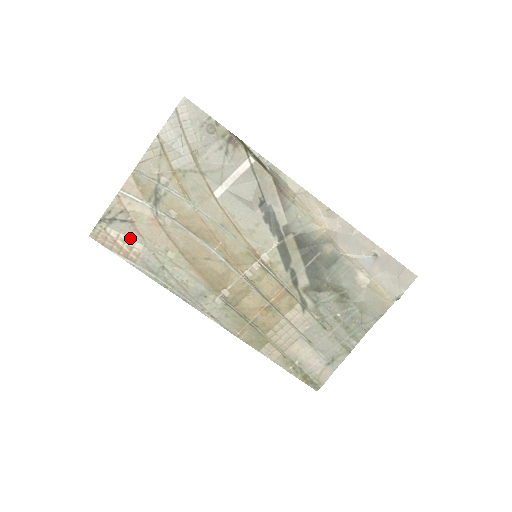
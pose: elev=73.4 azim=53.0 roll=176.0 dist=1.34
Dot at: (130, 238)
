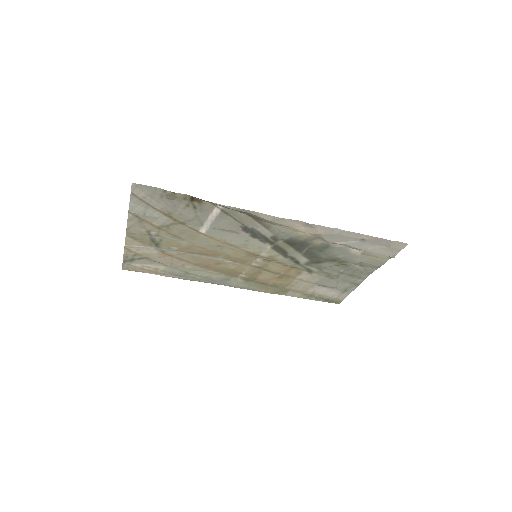
Dot at: (152, 265)
